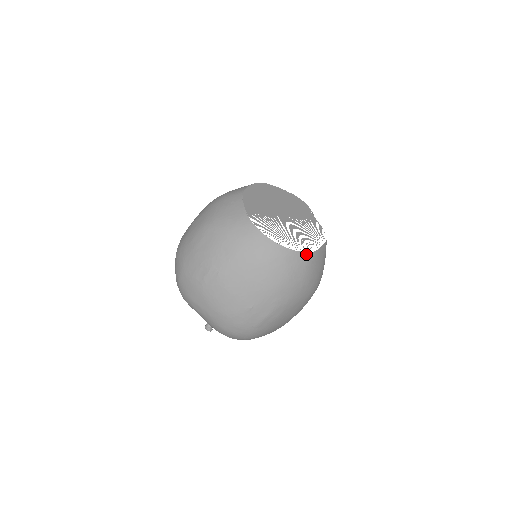
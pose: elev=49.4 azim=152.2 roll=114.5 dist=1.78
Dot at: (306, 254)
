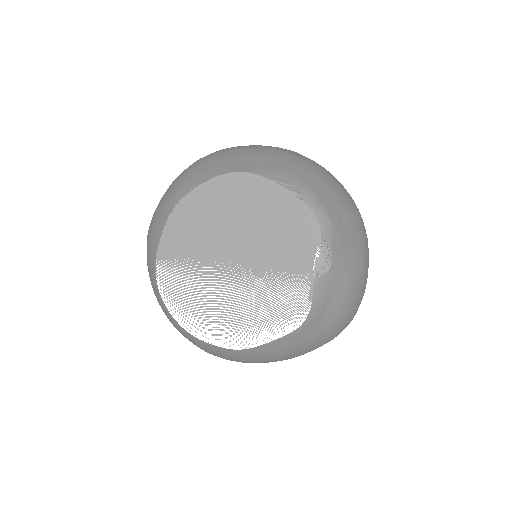
Dot at: (225, 349)
